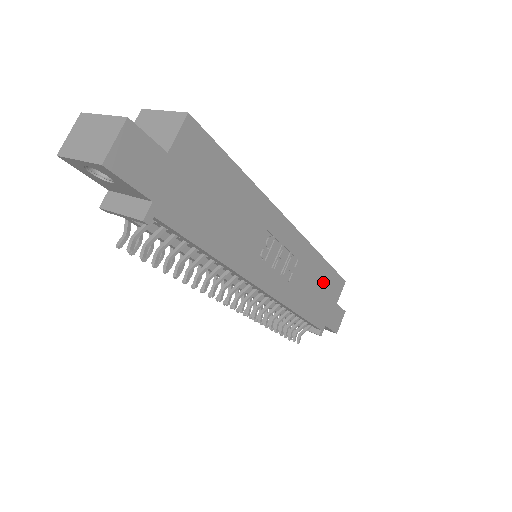
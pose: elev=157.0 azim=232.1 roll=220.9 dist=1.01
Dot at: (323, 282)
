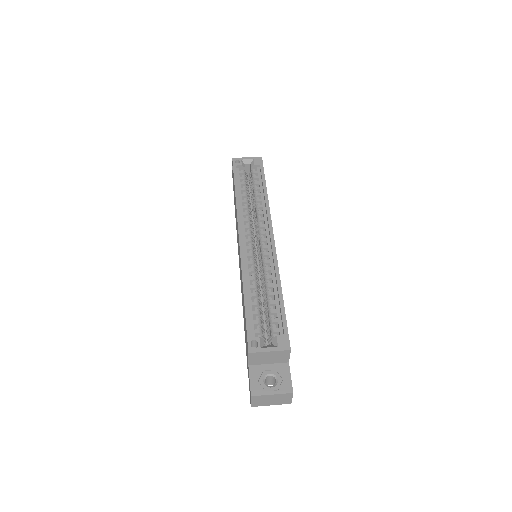
Dot at: occluded
